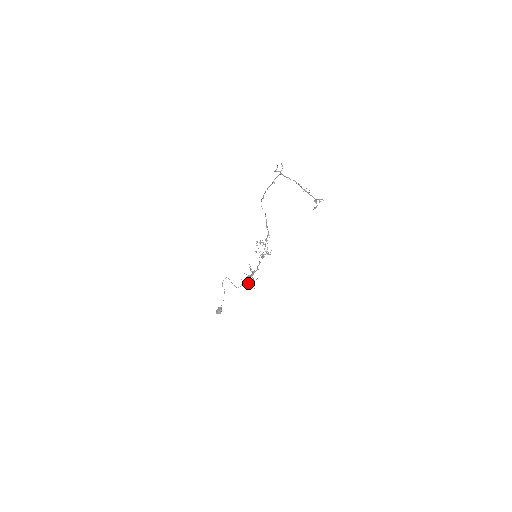
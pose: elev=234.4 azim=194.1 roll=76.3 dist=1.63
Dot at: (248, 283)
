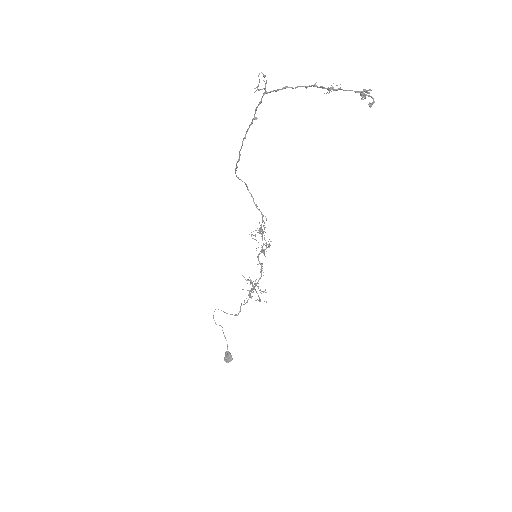
Dot at: (255, 300)
